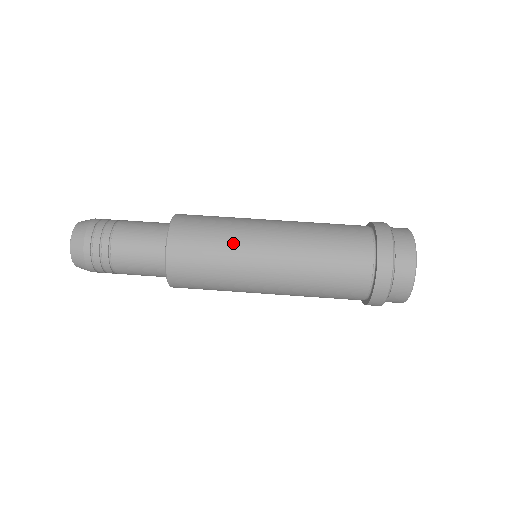
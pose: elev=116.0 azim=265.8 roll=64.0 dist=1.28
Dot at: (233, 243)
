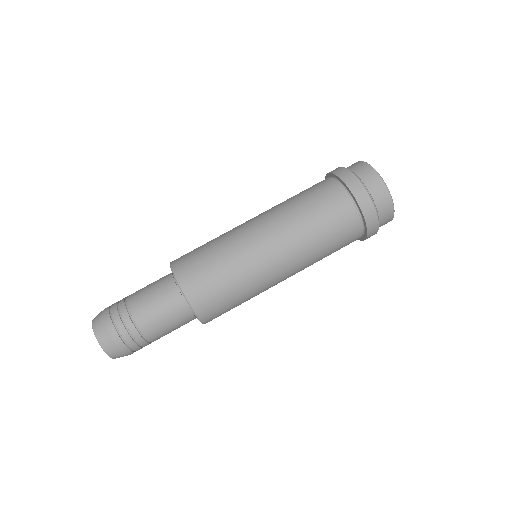
Dot at: (237, 258)
